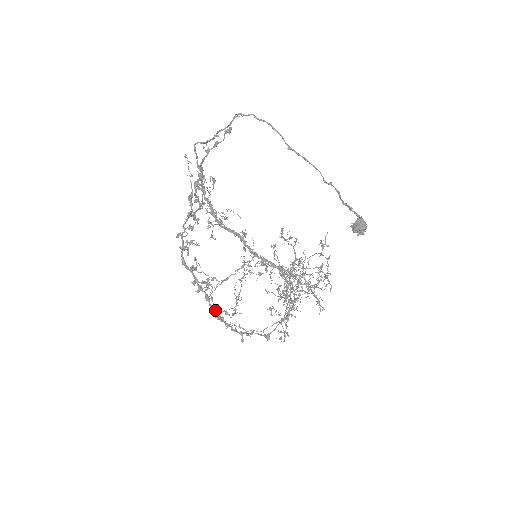
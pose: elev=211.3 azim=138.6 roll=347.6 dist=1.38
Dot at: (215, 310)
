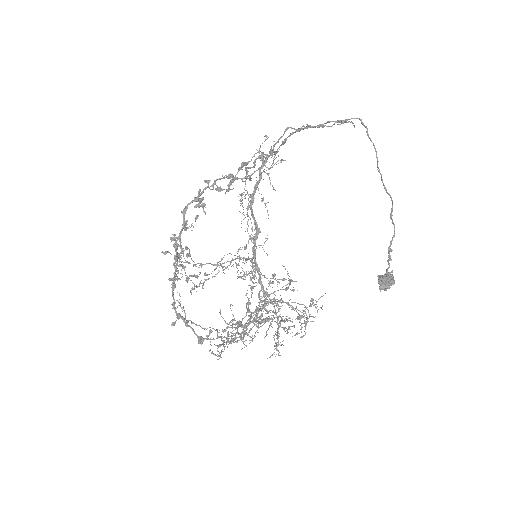
Dot at: occluded
